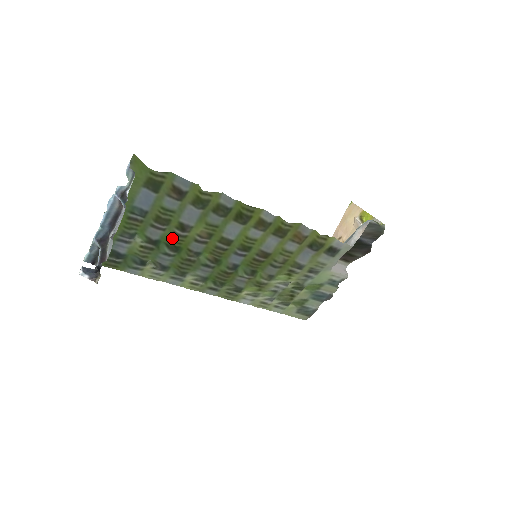
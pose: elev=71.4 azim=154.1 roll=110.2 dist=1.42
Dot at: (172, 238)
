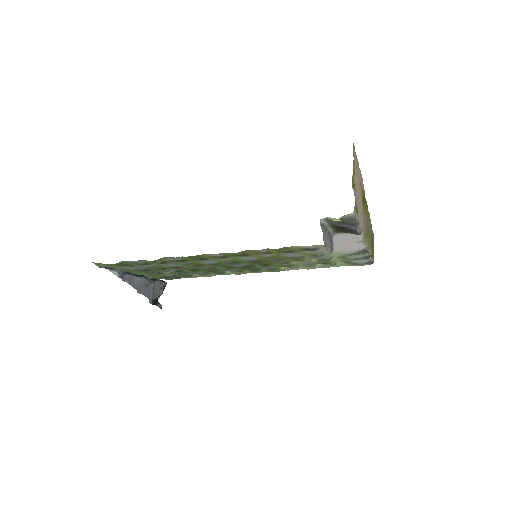
Dot at: (181, 269)
